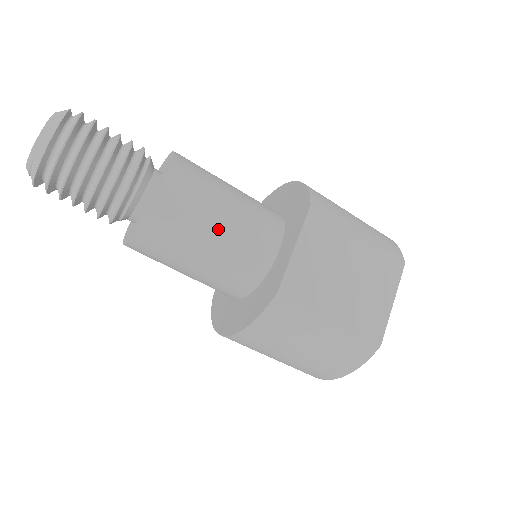
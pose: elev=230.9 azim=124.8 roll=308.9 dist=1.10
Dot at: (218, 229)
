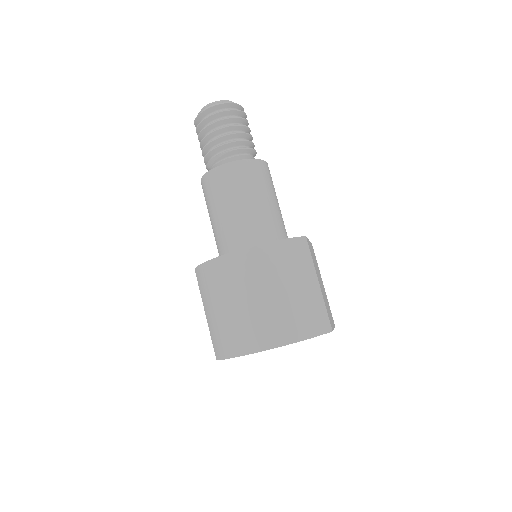
Dot at: (276, 202)
